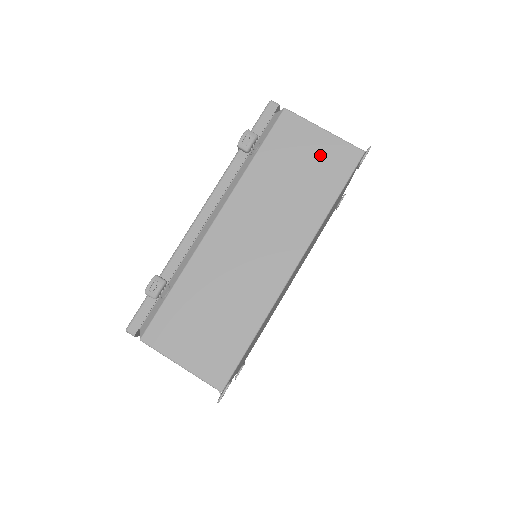
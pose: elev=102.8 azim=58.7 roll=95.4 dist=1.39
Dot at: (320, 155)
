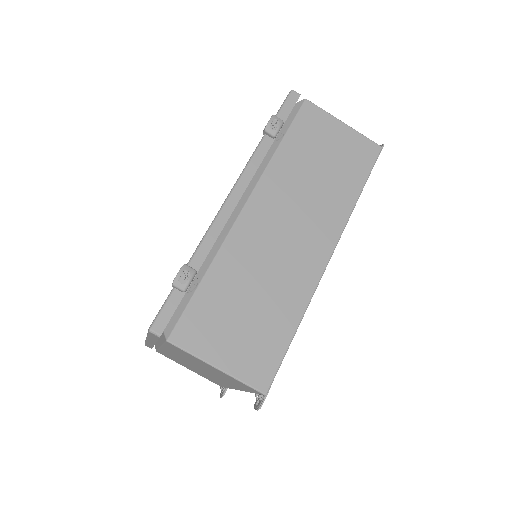
Dot at: (343, 147)
